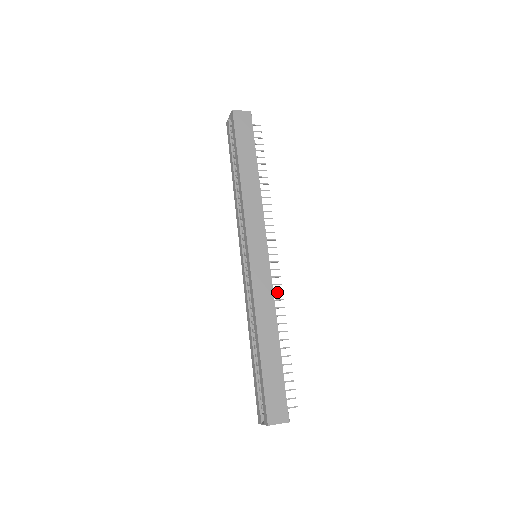
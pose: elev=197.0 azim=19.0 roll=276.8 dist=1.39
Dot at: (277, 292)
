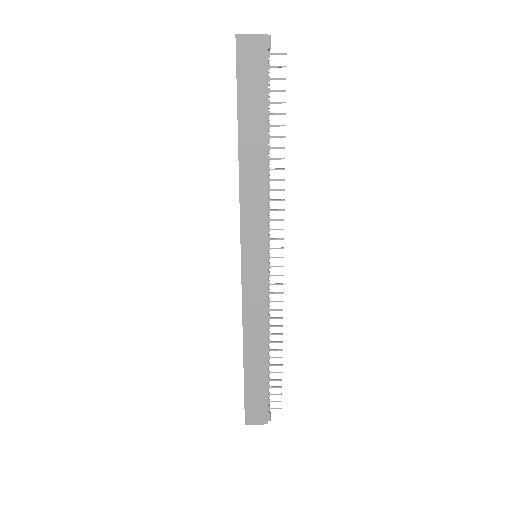
Dot at: (276, 301)
